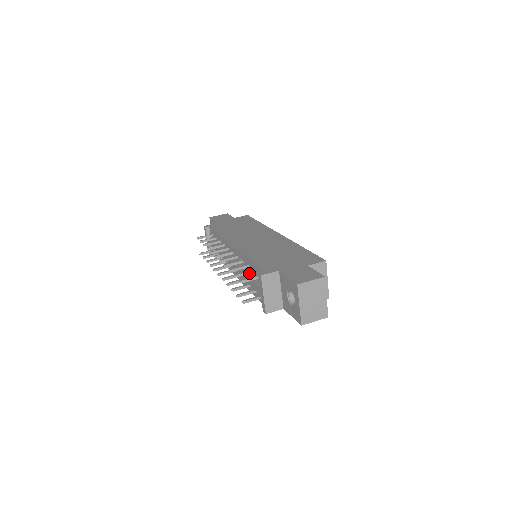
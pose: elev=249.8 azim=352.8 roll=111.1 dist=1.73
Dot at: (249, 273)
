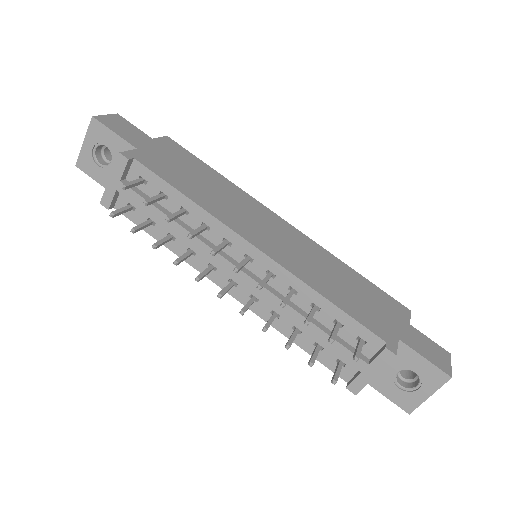
Dot at: (338, 330)
